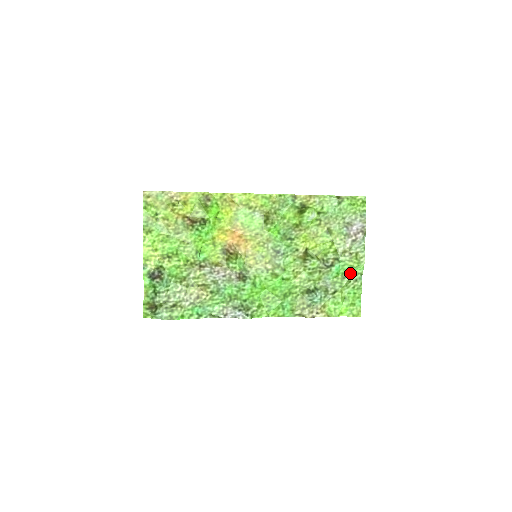
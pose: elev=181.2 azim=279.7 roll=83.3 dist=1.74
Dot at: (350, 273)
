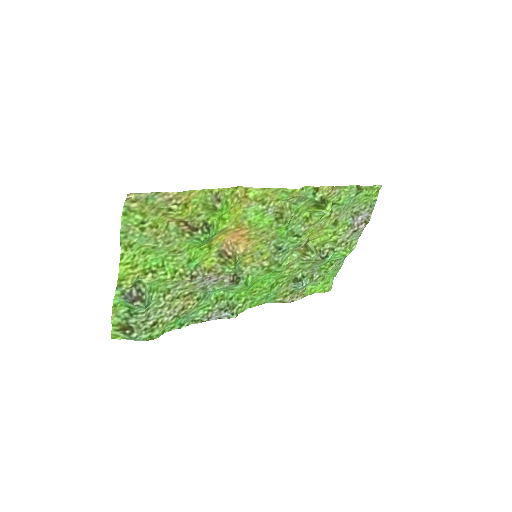
Dot at: (338, 259)
